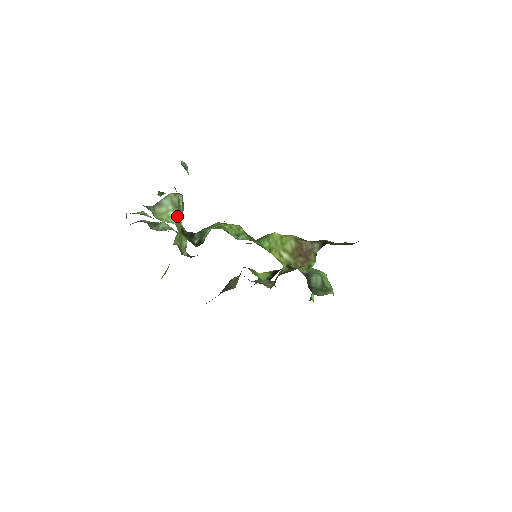
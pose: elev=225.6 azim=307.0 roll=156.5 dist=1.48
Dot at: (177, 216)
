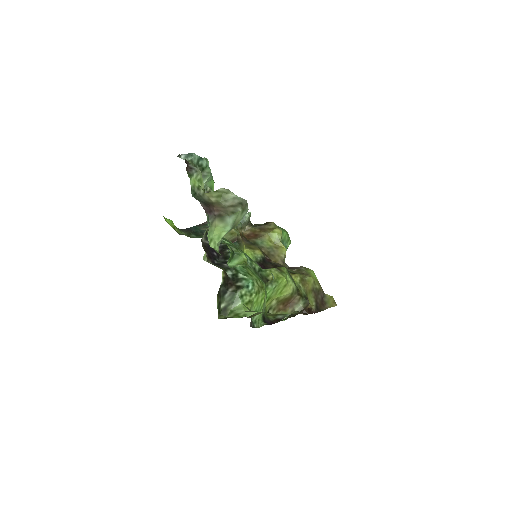
Dot at: occluded
